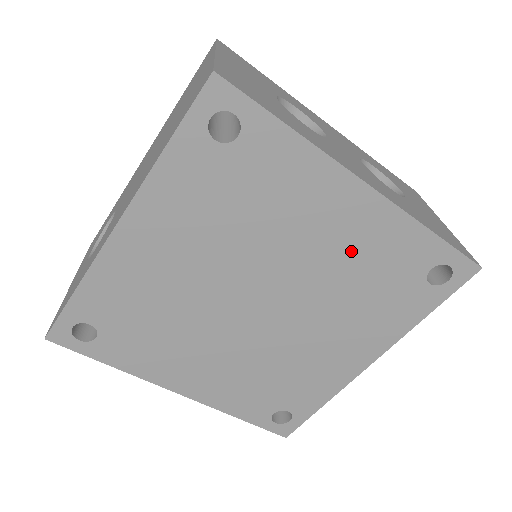
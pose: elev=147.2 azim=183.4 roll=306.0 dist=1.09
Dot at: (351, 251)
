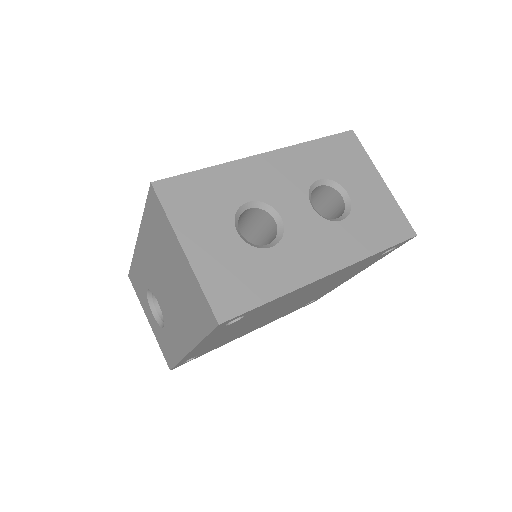
Dot at: (330, 280)
